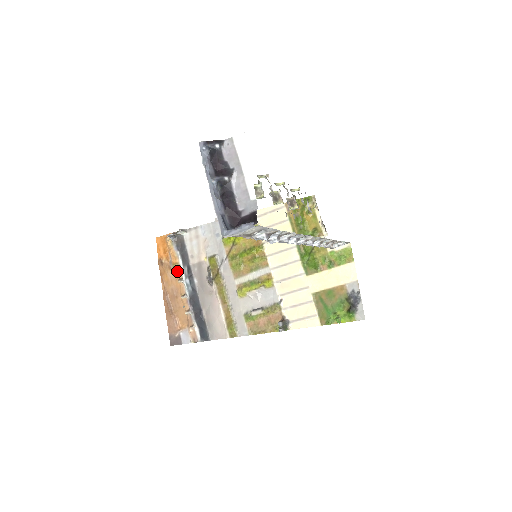
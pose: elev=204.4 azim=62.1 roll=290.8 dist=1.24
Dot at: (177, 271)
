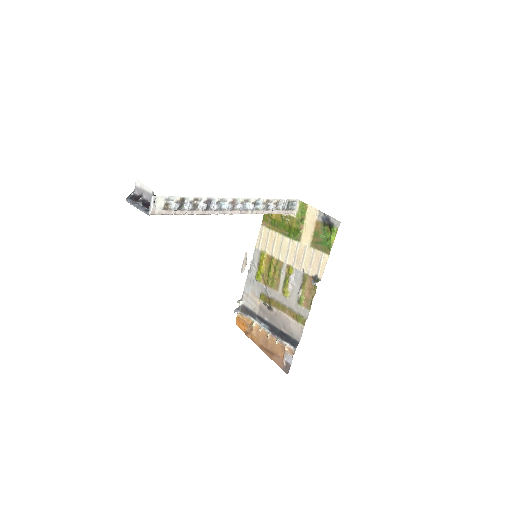
Dot at: (255, 327)
